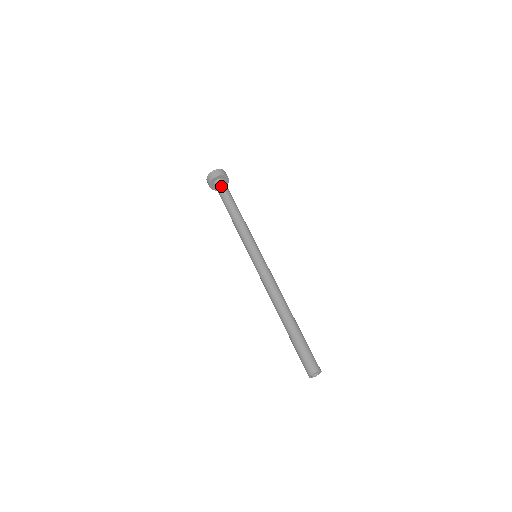
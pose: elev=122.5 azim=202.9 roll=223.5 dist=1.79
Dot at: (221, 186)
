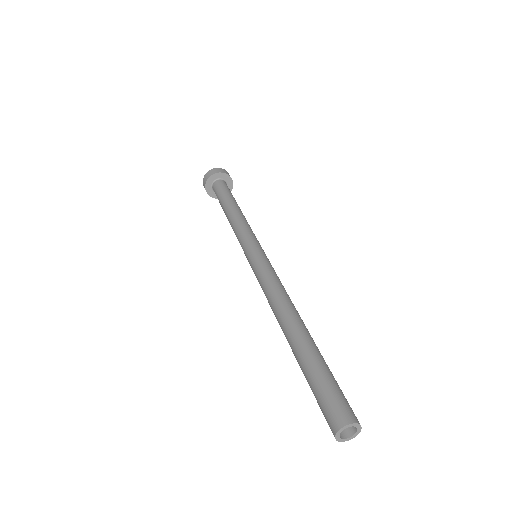
Dot at: (219, 185)
